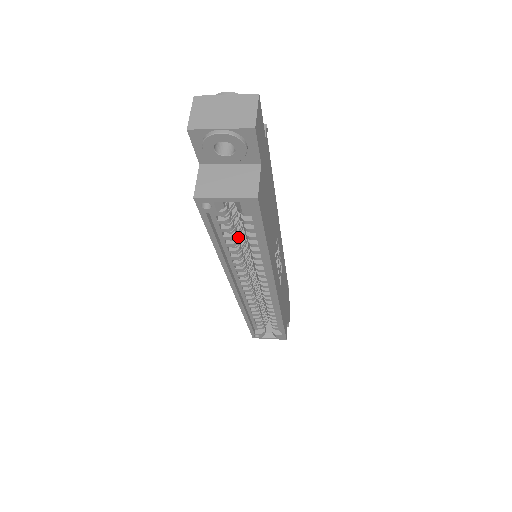
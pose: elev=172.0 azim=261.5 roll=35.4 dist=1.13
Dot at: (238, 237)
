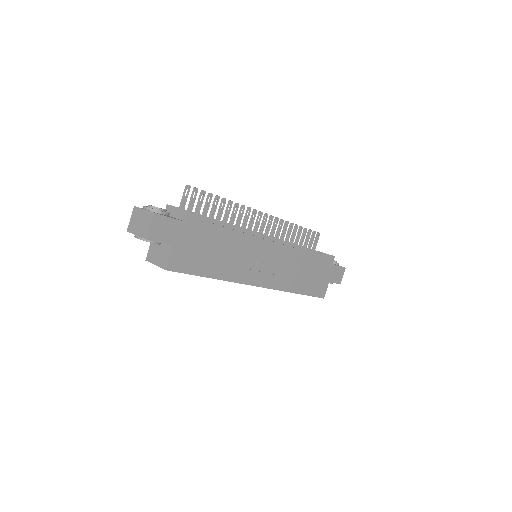
Dot at: occluded
